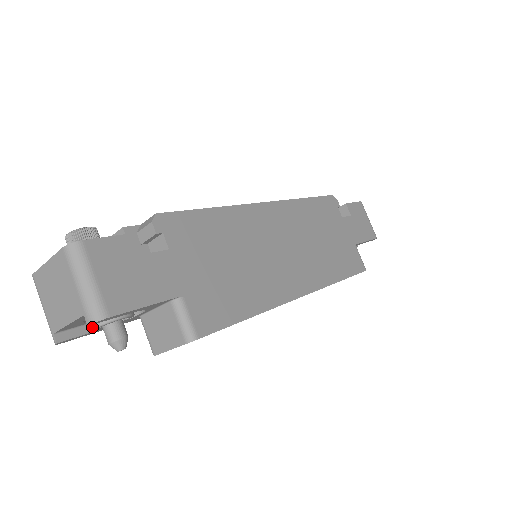
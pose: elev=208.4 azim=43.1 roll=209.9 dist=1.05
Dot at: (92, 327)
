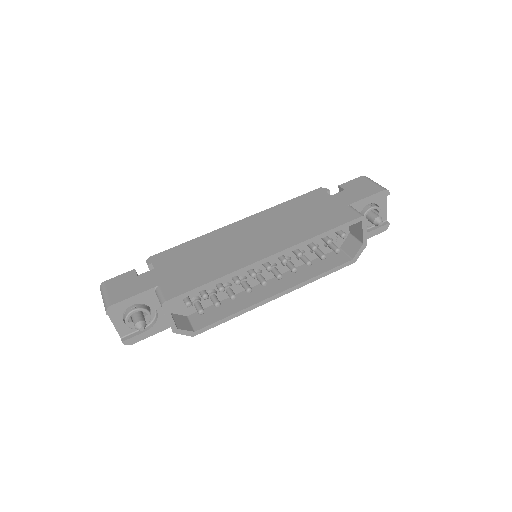
Dot at: (125, 323)
